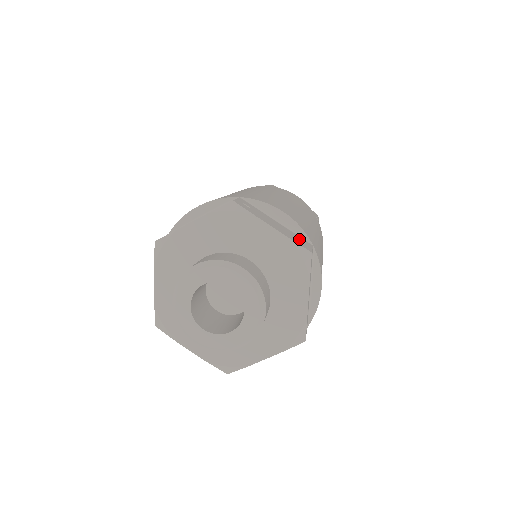
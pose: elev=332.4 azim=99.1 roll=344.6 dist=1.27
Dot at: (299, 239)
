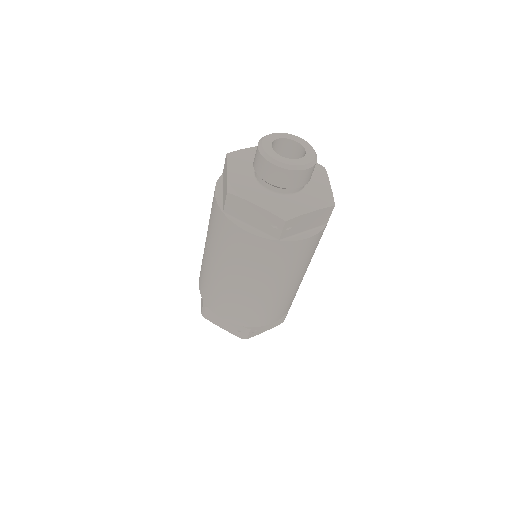
Dot at: occluded
